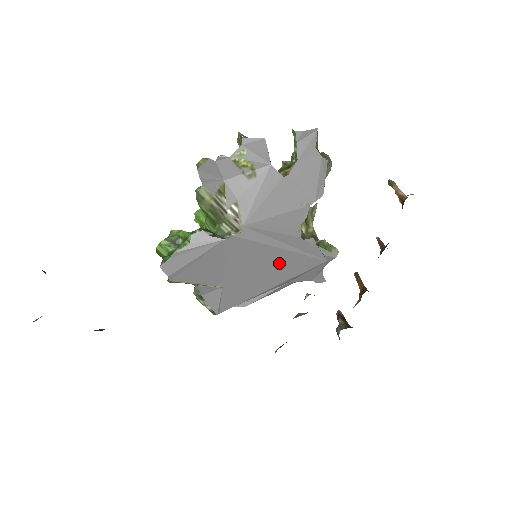
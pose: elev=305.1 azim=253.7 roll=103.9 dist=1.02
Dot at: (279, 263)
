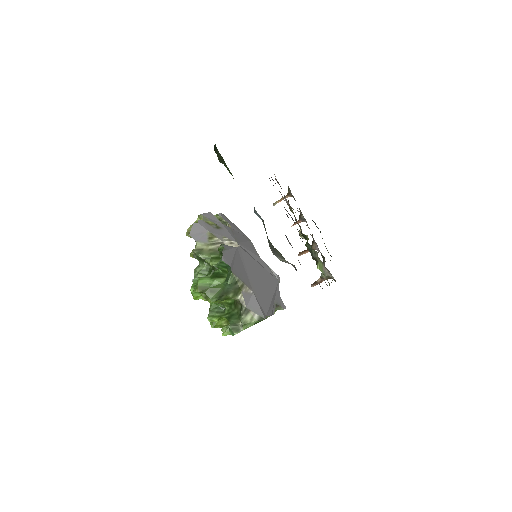
Dot at: (264, 277)
